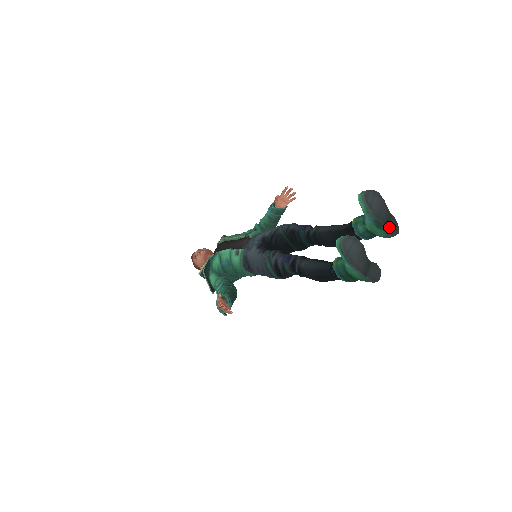
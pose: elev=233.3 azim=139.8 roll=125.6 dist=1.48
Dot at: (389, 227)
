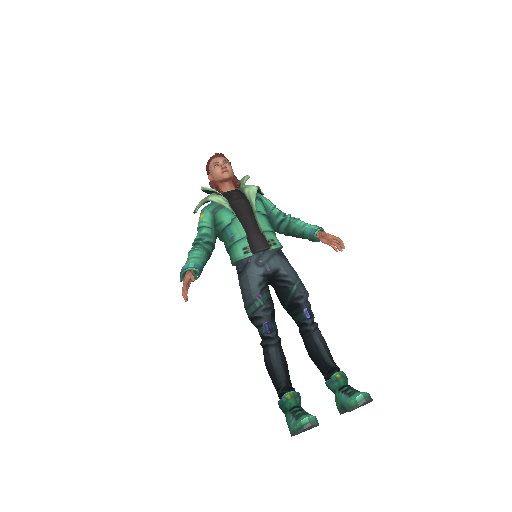
Dot at: occluded
